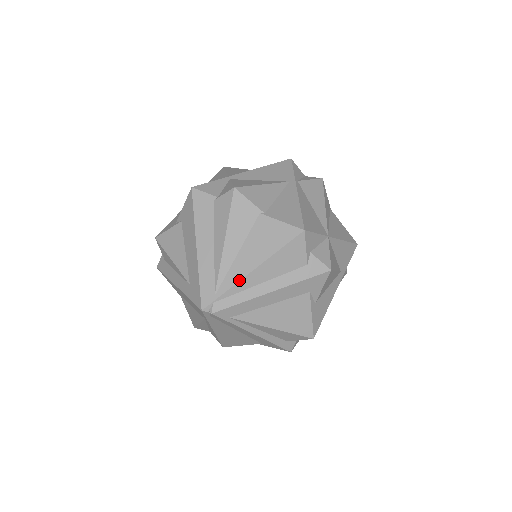
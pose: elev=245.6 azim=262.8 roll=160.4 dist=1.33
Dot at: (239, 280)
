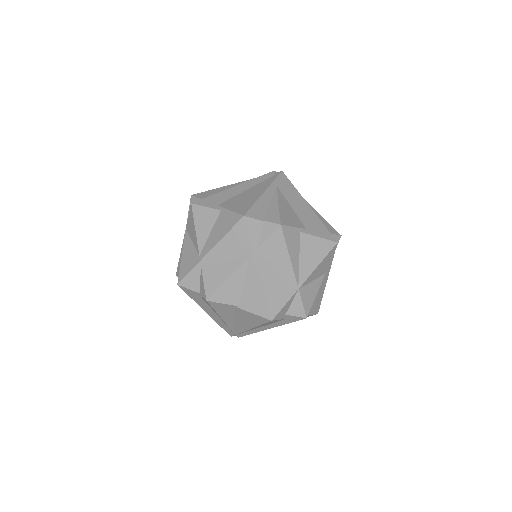
Dot at: (244, 331)
